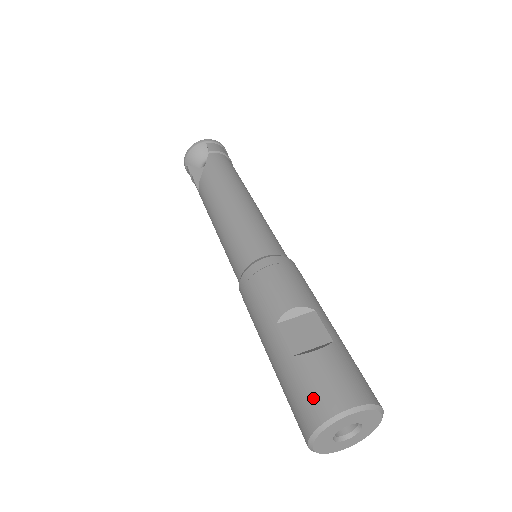
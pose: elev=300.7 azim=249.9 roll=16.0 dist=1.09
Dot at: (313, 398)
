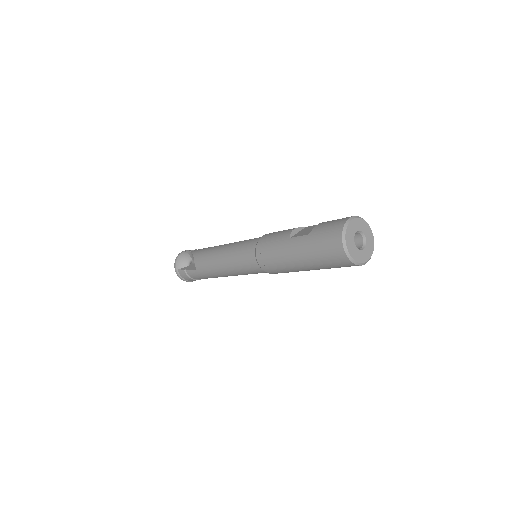
Dot at: (331, 230)
